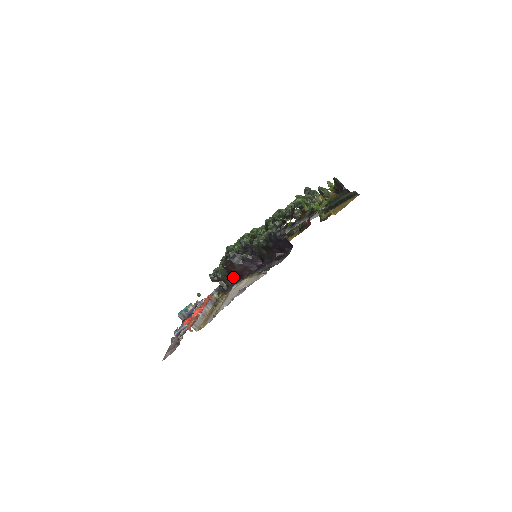
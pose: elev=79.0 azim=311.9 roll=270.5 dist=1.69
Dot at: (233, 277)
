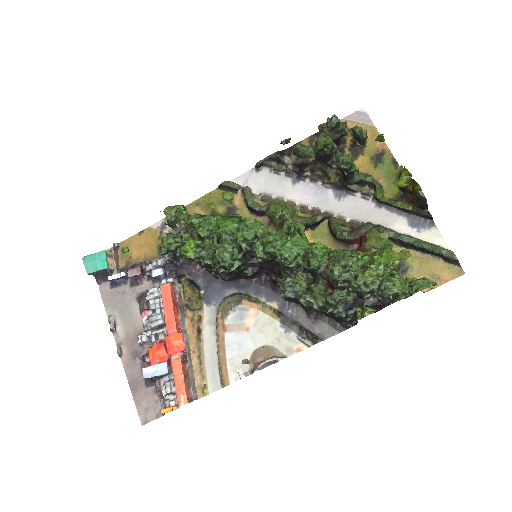
Dot at: occluded
